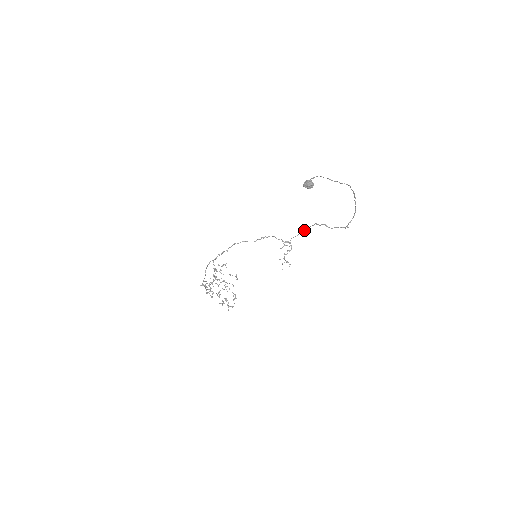
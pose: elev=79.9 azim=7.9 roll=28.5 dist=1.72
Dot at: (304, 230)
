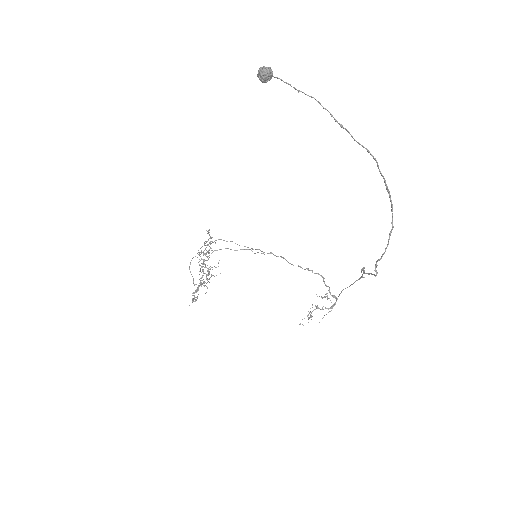
Dot at: (354, 282)
